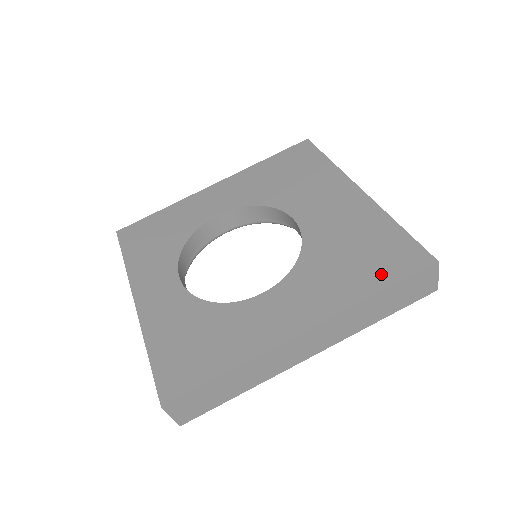
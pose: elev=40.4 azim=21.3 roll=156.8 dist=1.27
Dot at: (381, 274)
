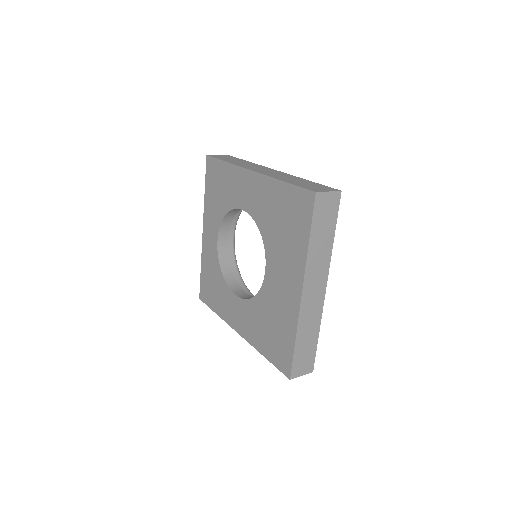
Dot at: (270, 352)
